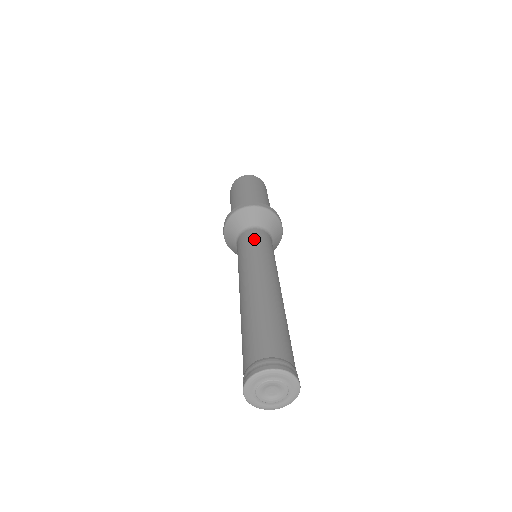
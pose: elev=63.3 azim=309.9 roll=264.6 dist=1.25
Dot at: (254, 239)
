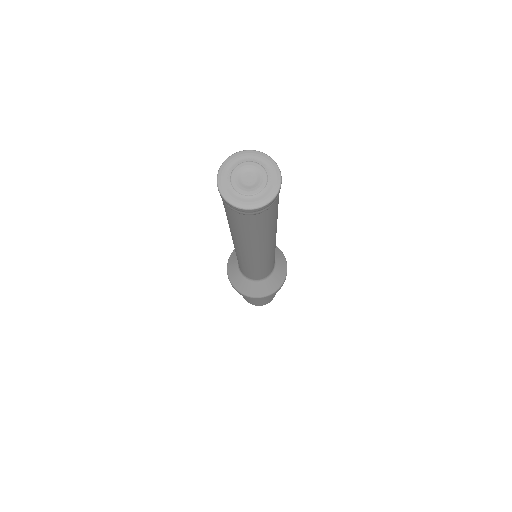
Dot at: occluded
